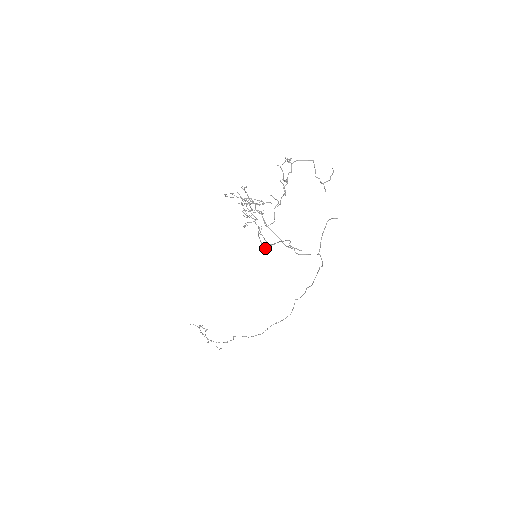
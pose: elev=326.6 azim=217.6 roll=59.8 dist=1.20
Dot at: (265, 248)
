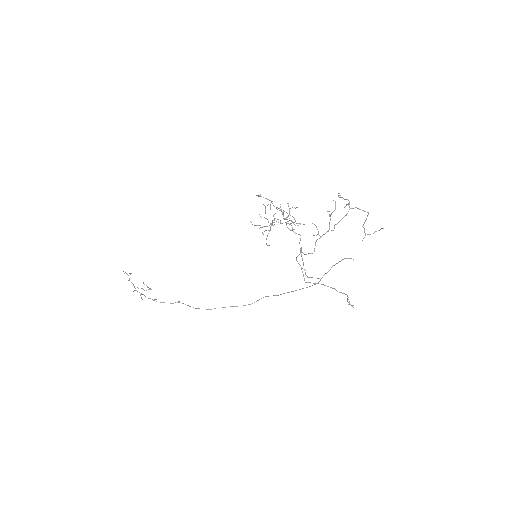
Dot at: (307, 282)
